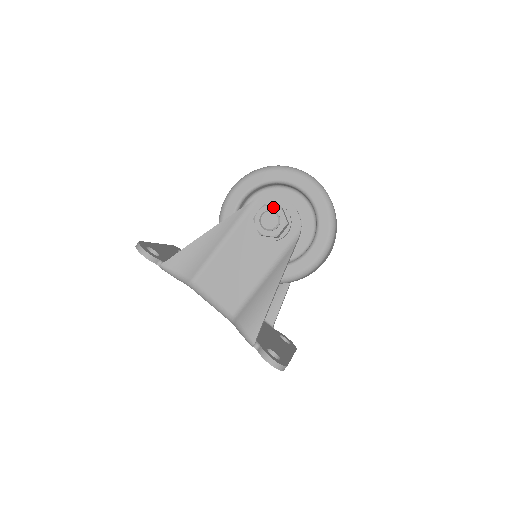
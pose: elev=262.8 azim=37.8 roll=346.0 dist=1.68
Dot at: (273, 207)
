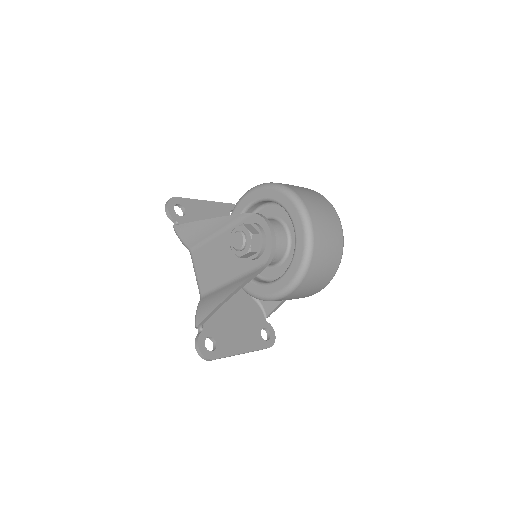
Dot at: (247, 231)
